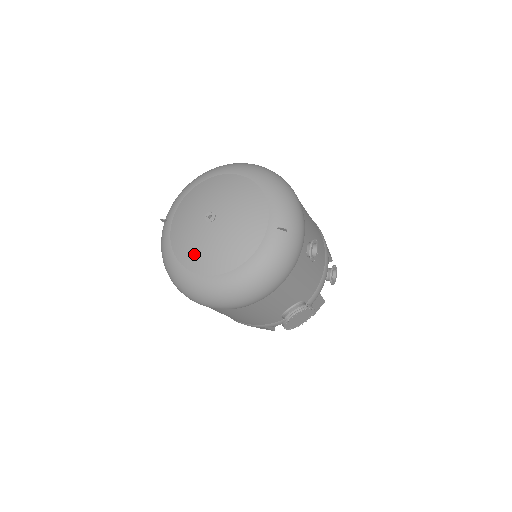
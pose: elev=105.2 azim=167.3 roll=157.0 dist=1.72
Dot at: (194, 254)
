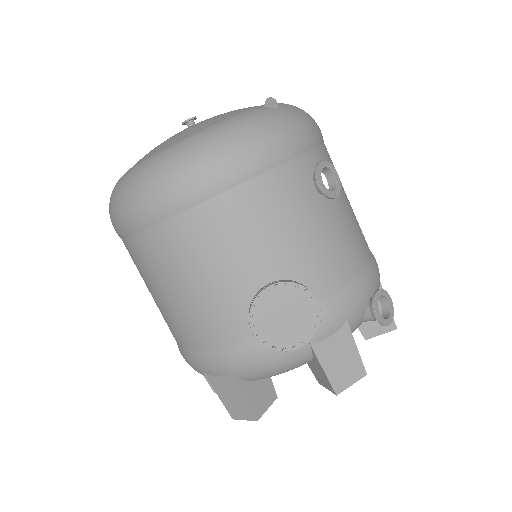
Dot at: occluded
